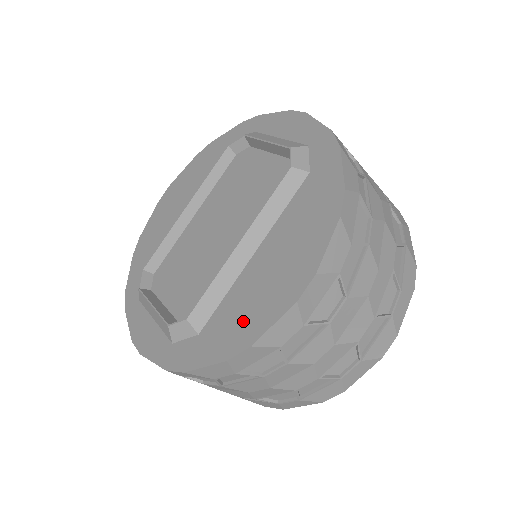
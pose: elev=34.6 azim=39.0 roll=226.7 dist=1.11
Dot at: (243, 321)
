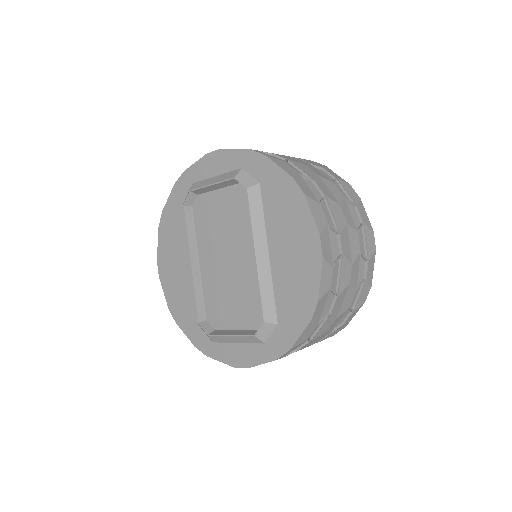
Dot at: (300, 294)
